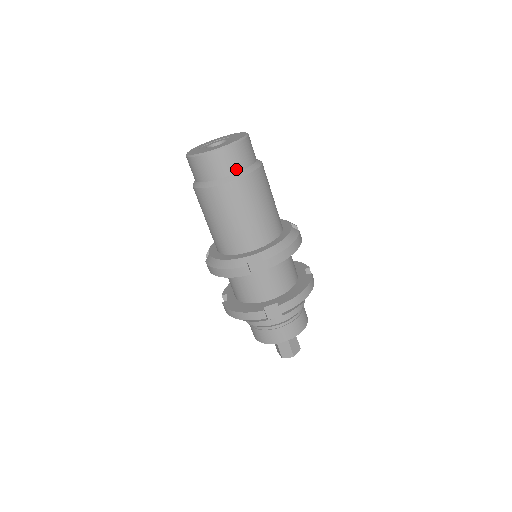
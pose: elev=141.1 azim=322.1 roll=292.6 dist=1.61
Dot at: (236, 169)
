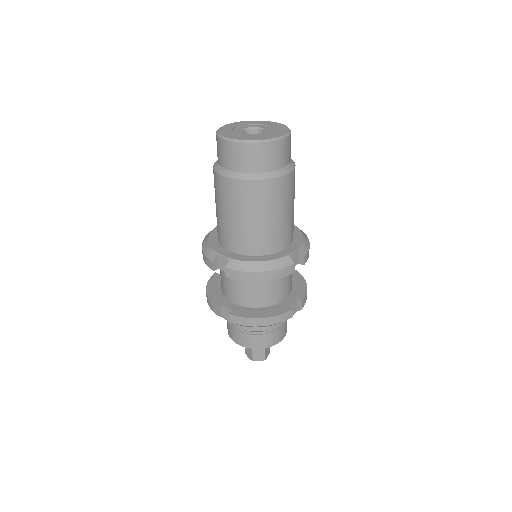
Dot at: (241, 168)
